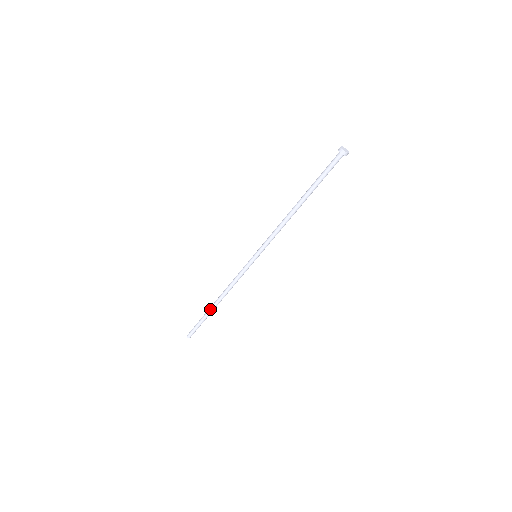
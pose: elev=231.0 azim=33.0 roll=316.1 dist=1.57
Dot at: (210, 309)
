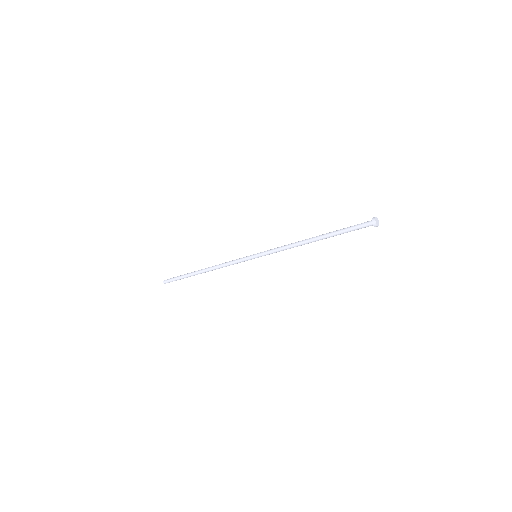
Dot at: occluded
